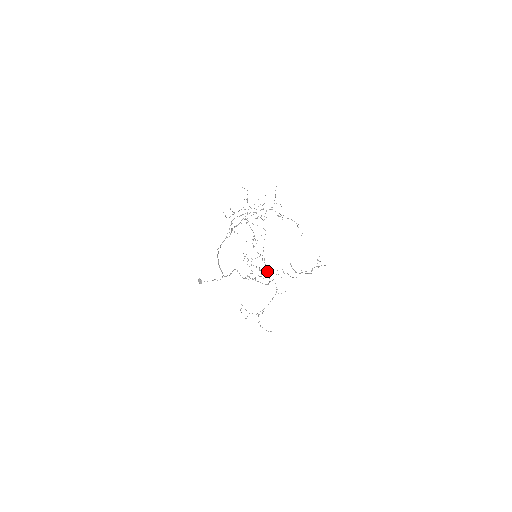
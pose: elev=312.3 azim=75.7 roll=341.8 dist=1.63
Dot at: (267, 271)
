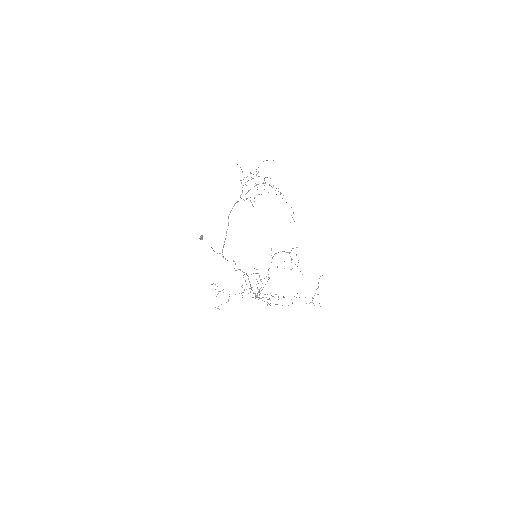
Dot at: occluded
